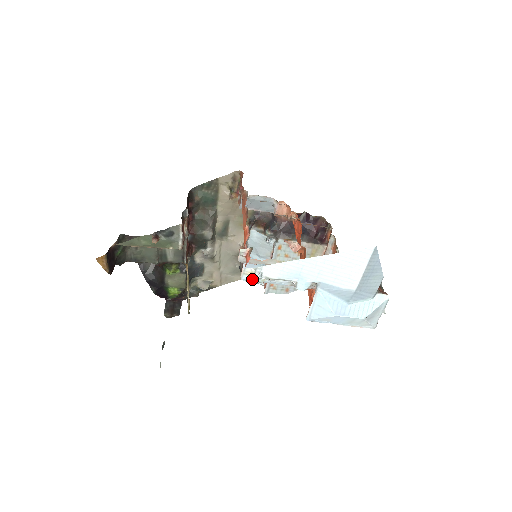
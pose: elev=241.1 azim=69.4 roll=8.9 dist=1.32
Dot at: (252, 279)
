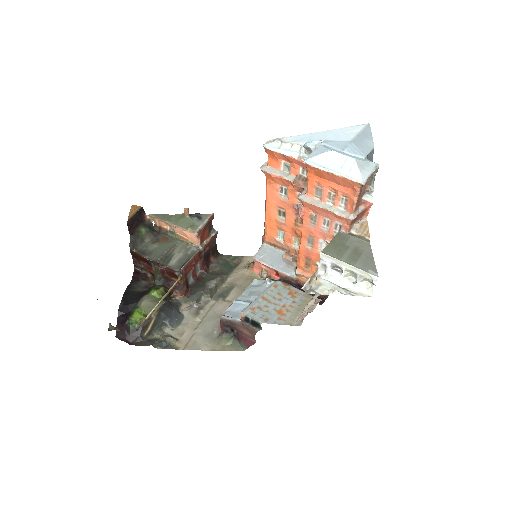
Dot at: (271, 145)
